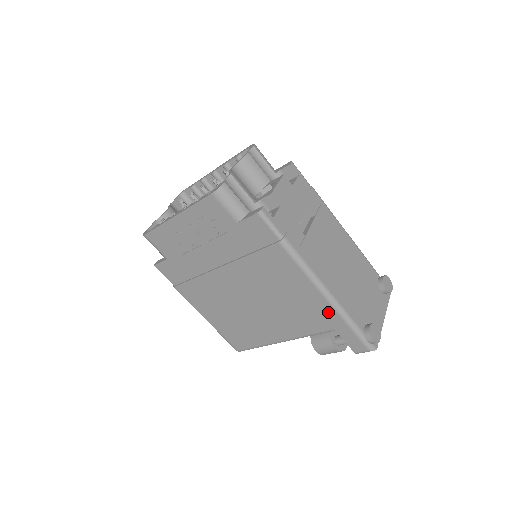
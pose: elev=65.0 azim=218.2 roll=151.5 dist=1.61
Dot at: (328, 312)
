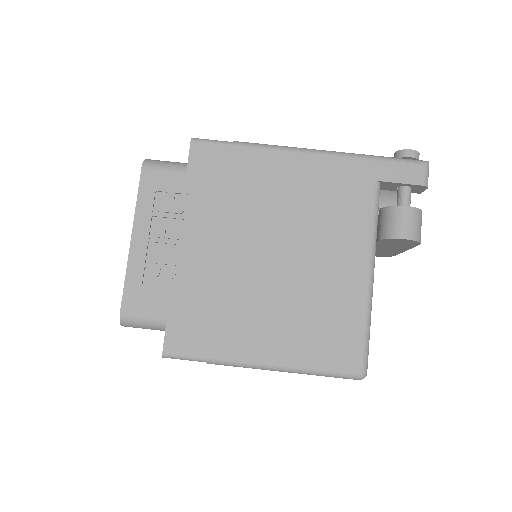
Dot at: (347, 167)
